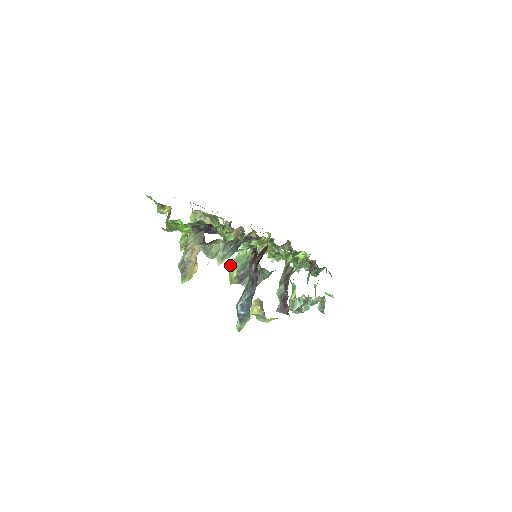
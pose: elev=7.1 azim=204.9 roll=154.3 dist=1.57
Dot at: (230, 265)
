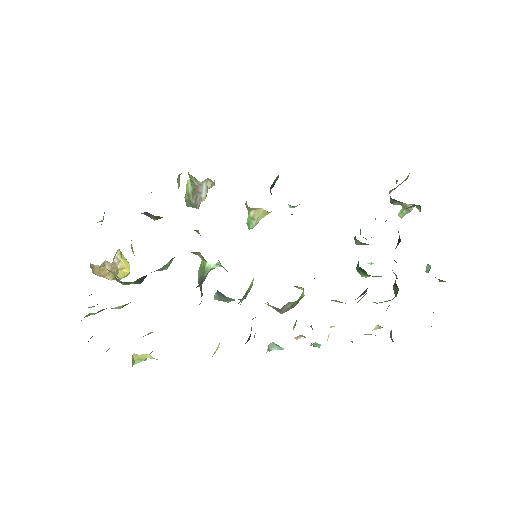
Dot at: occluded
